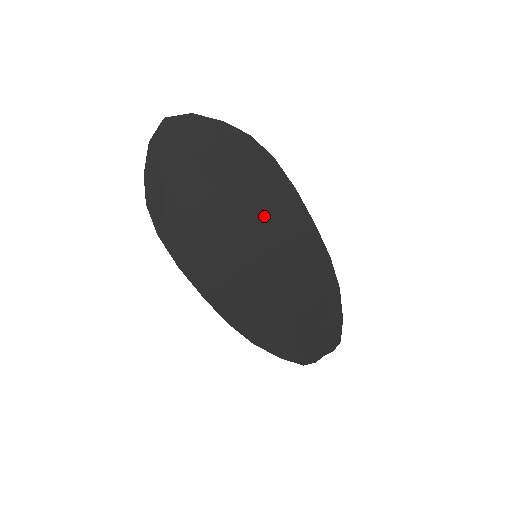
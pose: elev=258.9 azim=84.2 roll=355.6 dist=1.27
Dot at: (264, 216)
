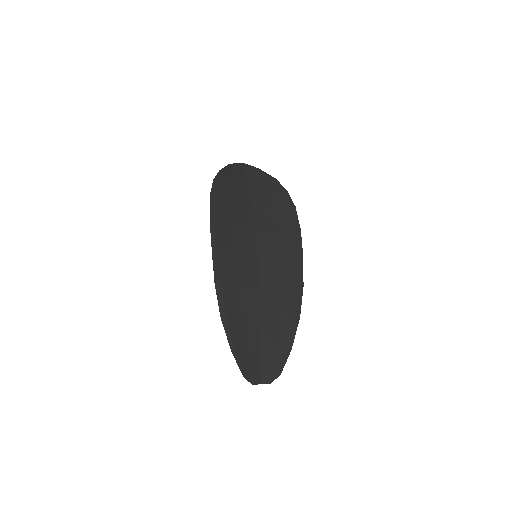
Dot at: (275, 233)
